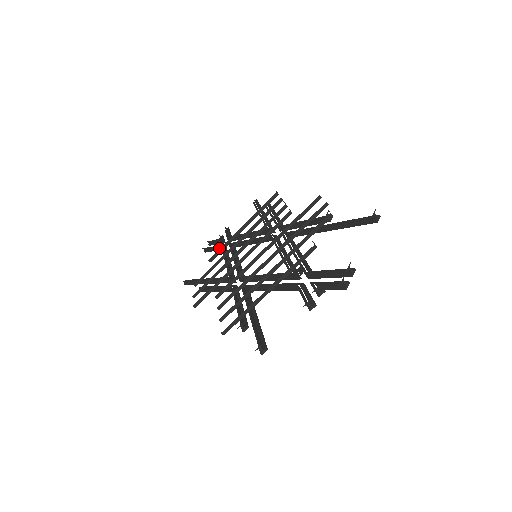
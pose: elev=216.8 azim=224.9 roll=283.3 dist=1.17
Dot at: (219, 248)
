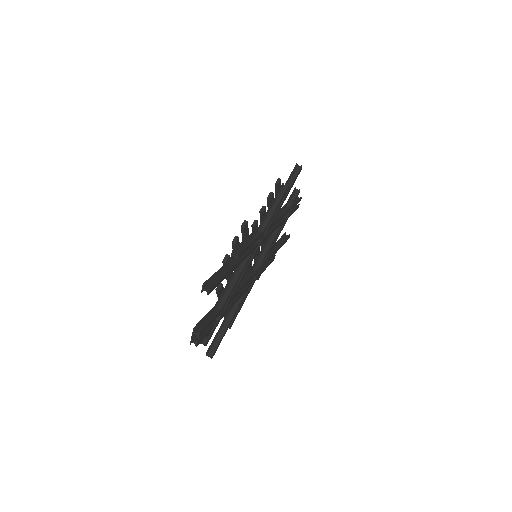
Dot at: (289, 215)
